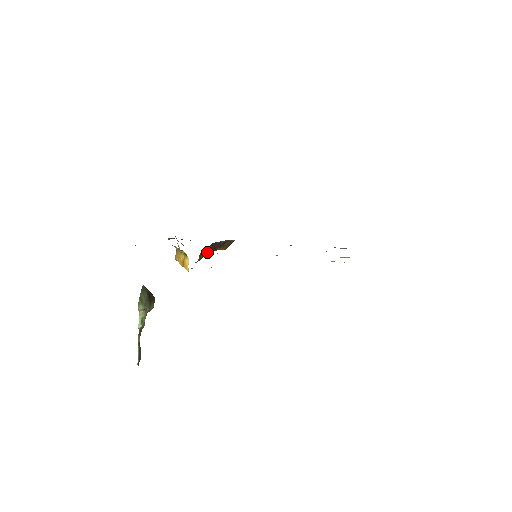
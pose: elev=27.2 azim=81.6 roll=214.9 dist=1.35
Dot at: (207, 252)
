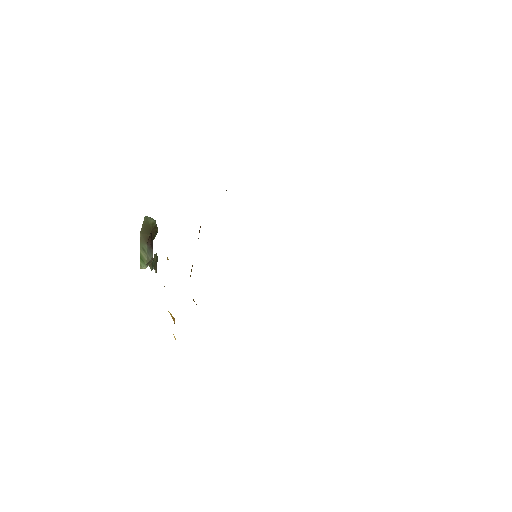
Dot at: occluded
